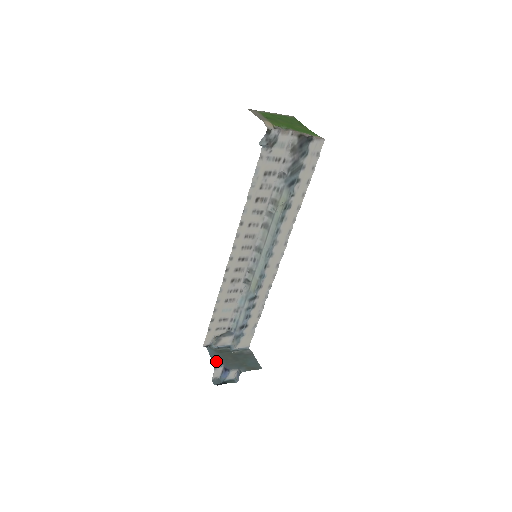
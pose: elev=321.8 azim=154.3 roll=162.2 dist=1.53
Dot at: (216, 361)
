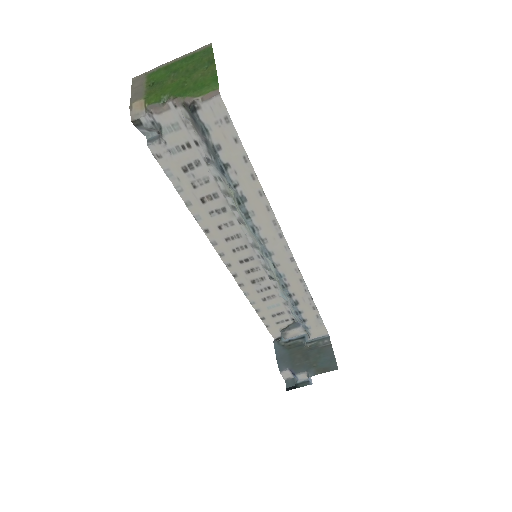
Dot at: (281, 363)
